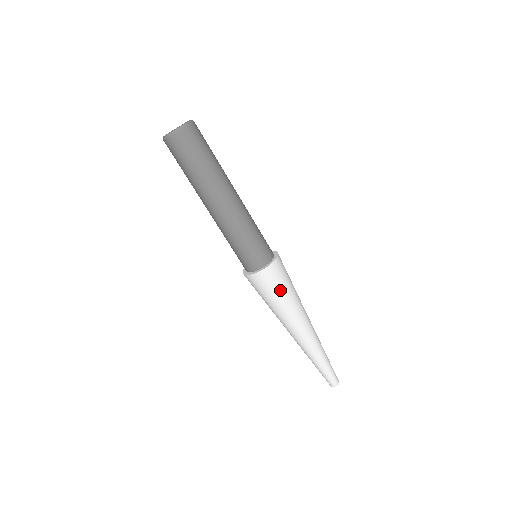
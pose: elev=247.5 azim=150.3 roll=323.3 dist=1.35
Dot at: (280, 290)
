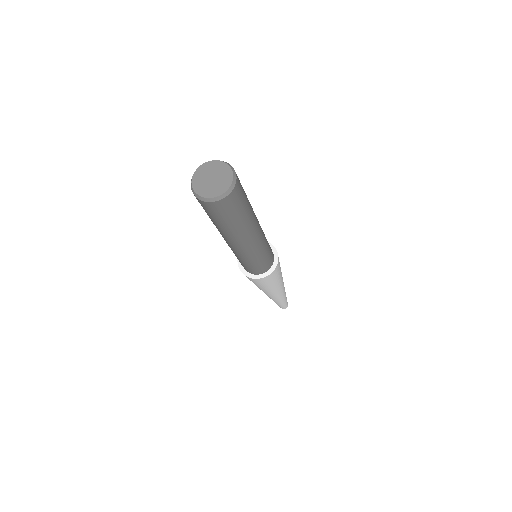
Dot at: (262, 285)
